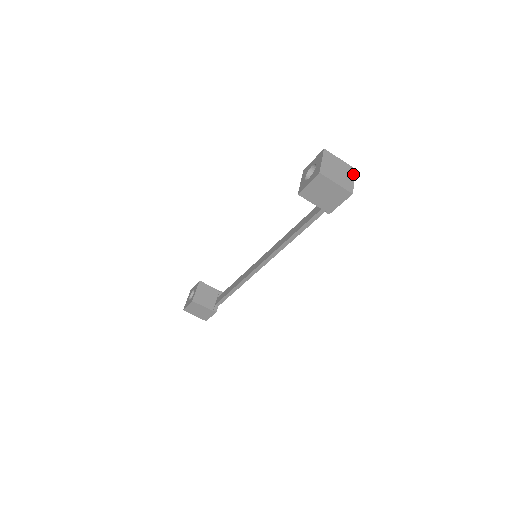
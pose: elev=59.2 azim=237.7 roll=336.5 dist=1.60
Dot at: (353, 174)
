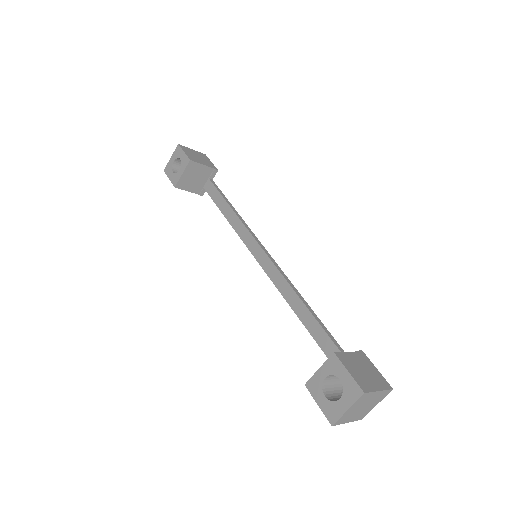
Dot at: (383, 398)
